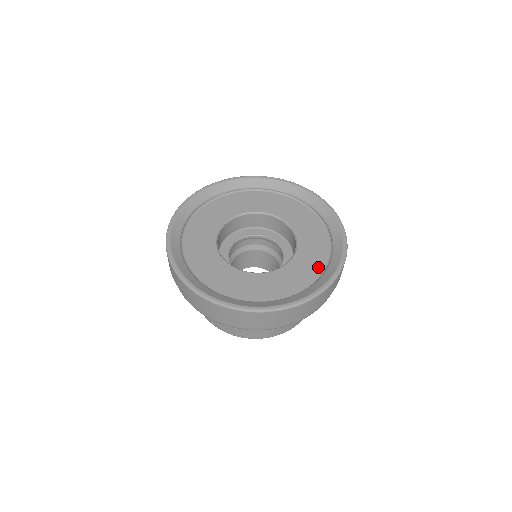
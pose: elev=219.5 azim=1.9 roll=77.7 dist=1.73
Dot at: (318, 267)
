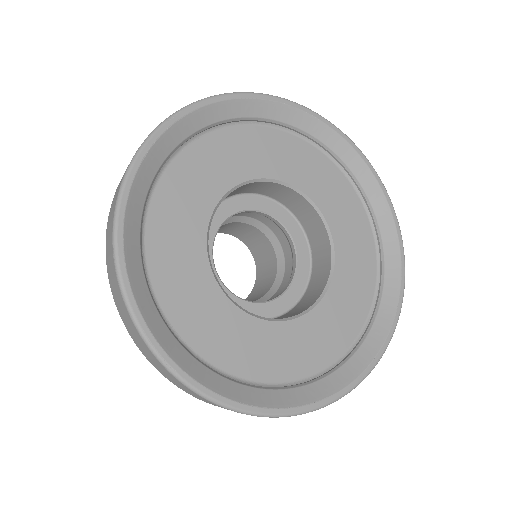
Dot at: (367, 240)
